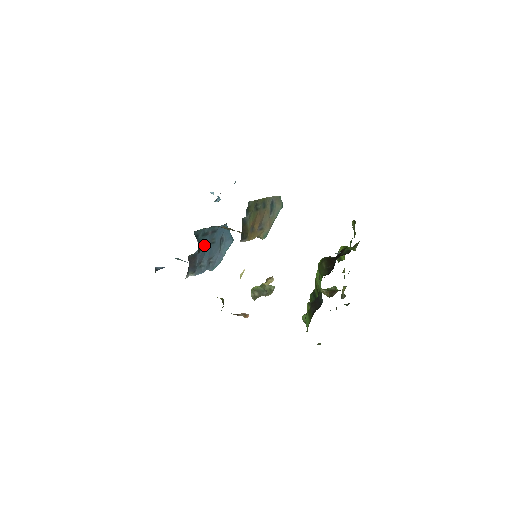
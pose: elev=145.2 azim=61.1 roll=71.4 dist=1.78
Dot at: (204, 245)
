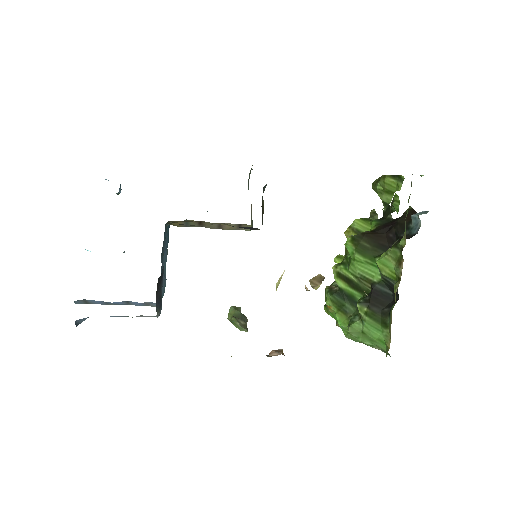
Dot at: occluded
